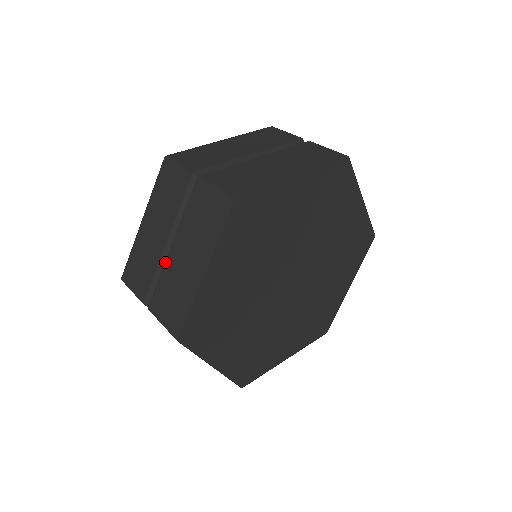
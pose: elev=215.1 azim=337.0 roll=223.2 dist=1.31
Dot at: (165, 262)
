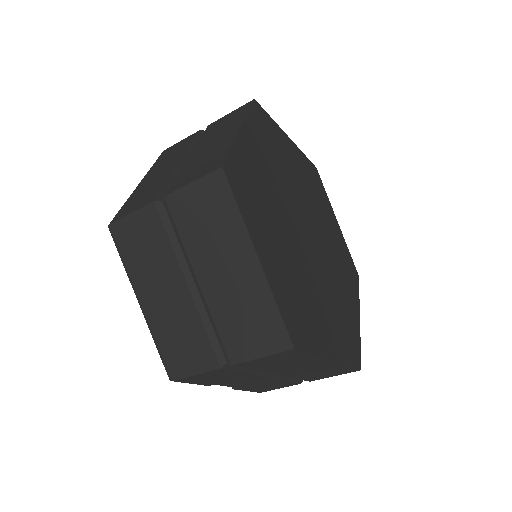
Dot at: (204, 305)
